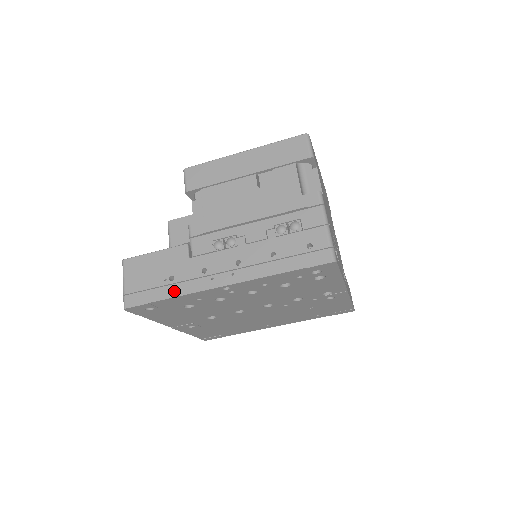
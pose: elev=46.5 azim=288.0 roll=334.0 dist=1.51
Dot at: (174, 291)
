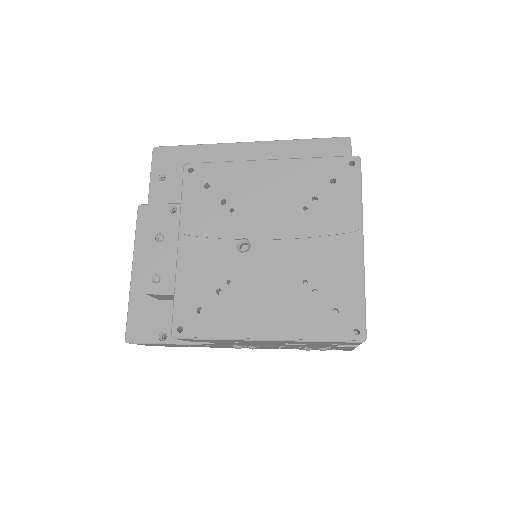
Dot at: occluded
